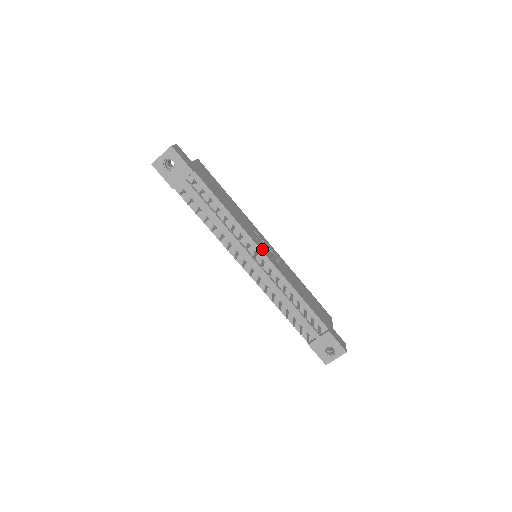
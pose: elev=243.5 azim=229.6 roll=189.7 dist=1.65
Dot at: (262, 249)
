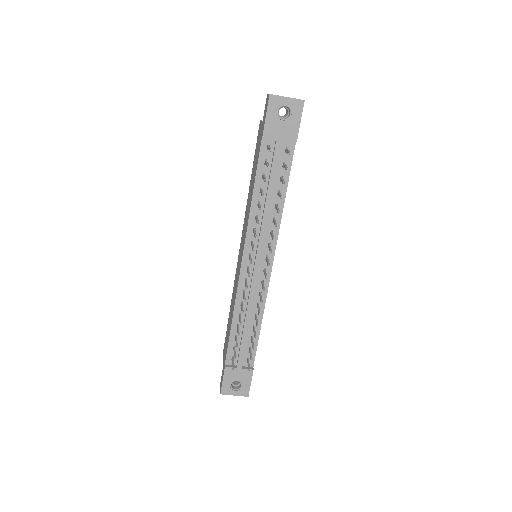
Dot at: (273, 258)
